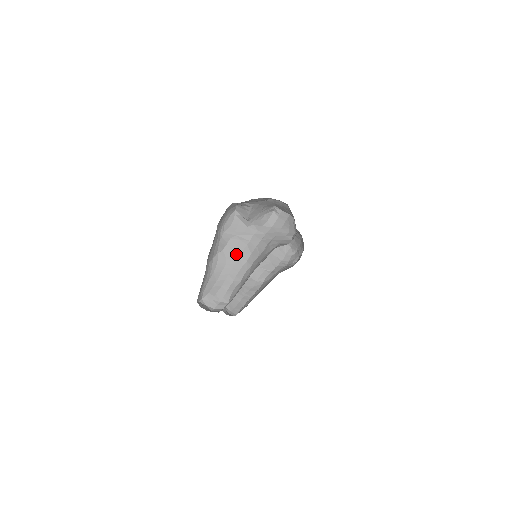
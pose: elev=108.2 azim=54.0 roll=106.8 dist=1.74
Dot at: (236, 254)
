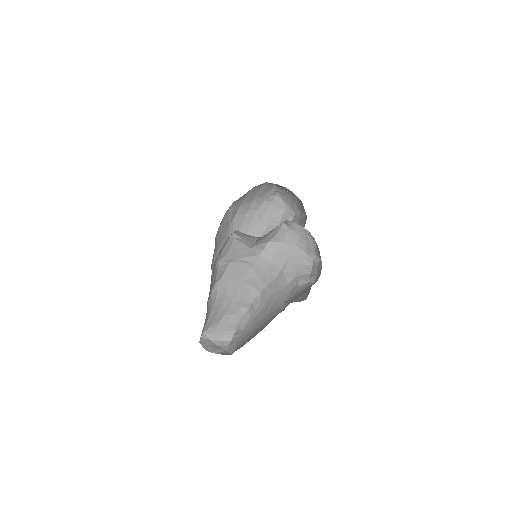
Dot at: (239, 280)
